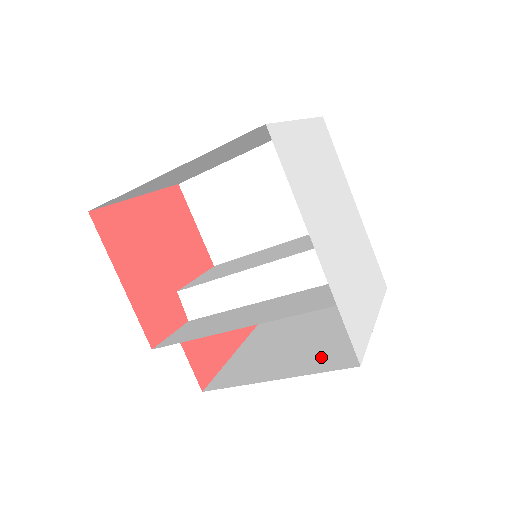
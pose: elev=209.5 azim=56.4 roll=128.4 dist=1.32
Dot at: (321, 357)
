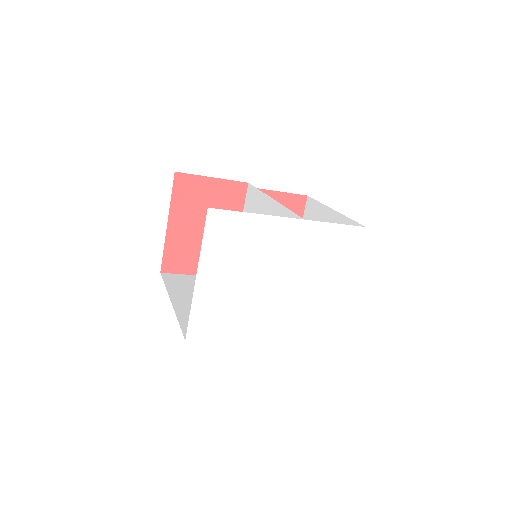
Dot at: occluded
